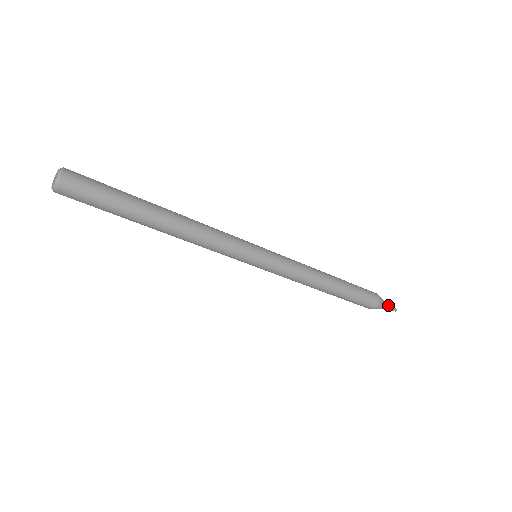
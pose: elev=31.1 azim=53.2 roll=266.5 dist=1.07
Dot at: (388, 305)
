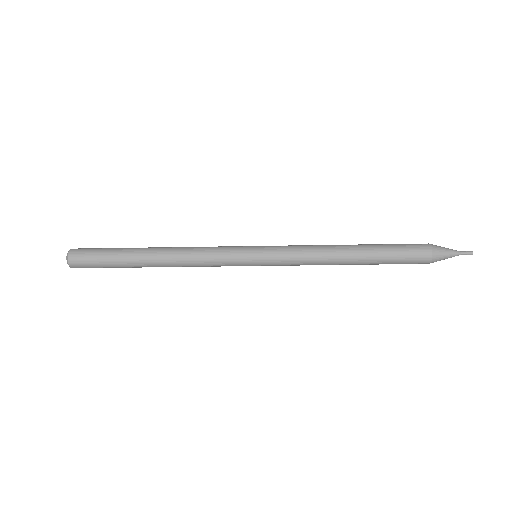
Dot at: (454, 253)
